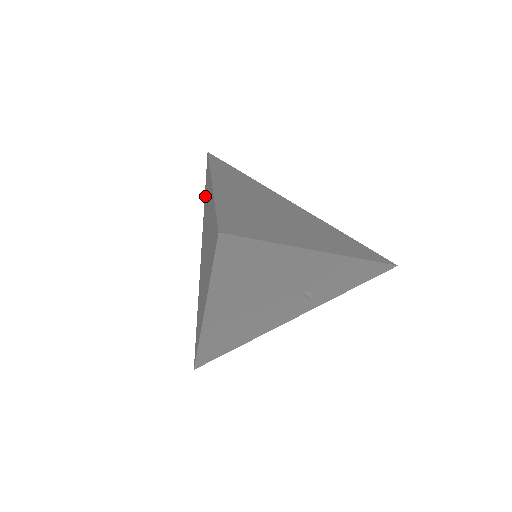
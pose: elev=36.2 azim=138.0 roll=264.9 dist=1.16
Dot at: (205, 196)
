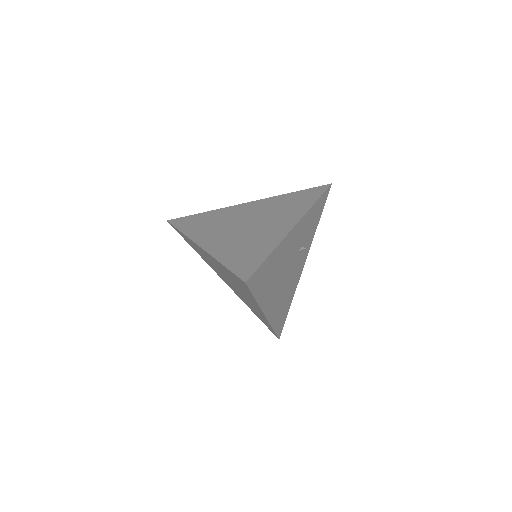
Dot at: occluded
